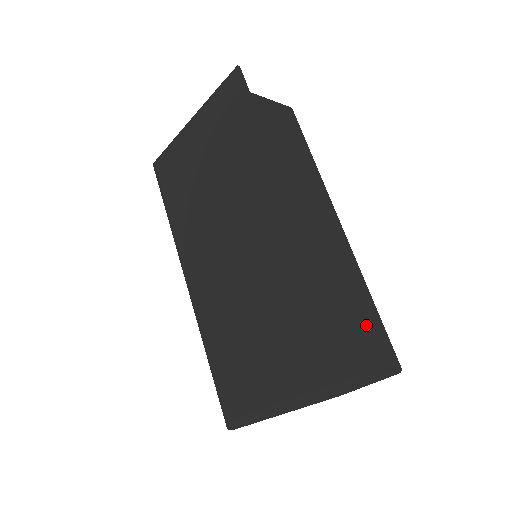
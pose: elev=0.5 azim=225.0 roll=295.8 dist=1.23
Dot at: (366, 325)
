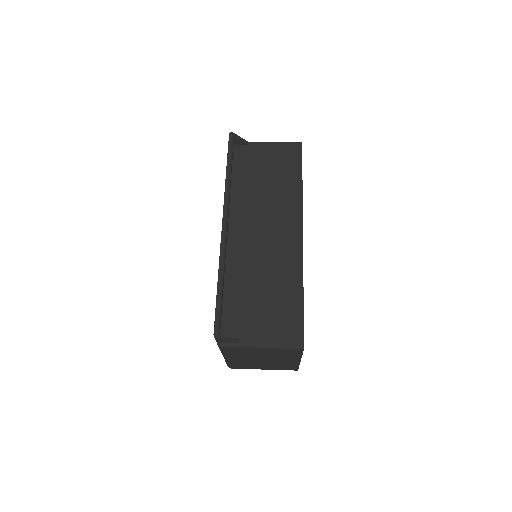
Dot at: (280, 309)
